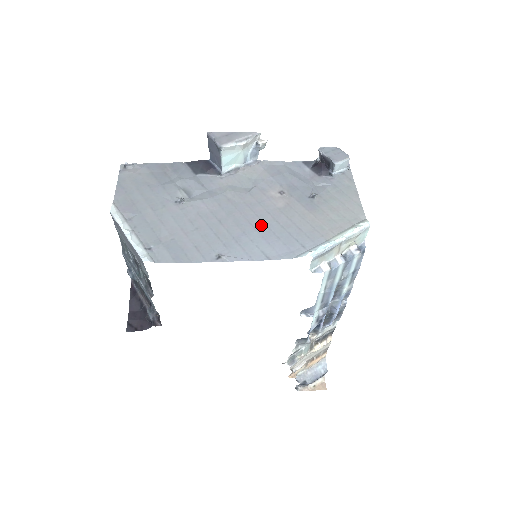
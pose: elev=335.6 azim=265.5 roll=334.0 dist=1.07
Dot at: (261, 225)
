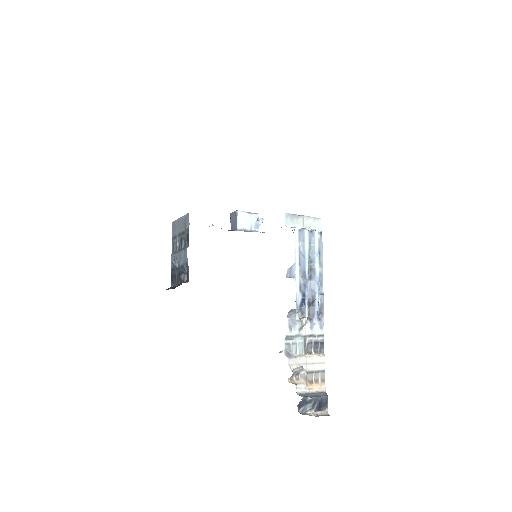
Dot at: occluded
